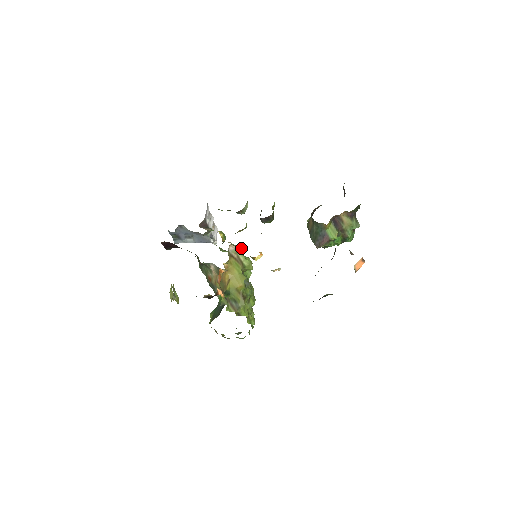
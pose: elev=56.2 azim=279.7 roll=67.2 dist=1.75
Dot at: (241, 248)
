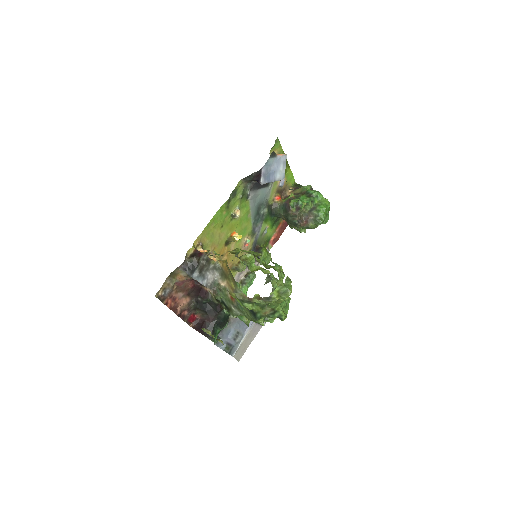
Dot at: occluded
